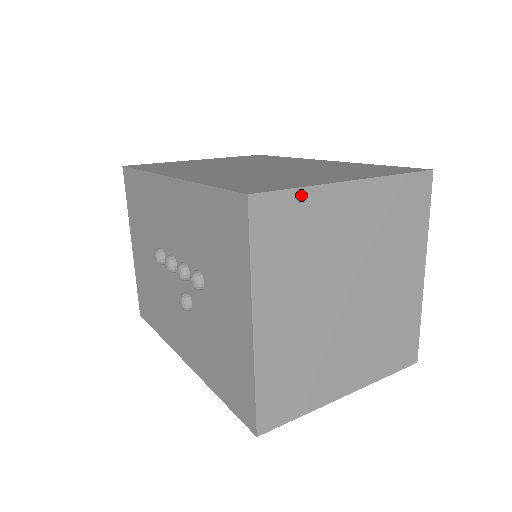
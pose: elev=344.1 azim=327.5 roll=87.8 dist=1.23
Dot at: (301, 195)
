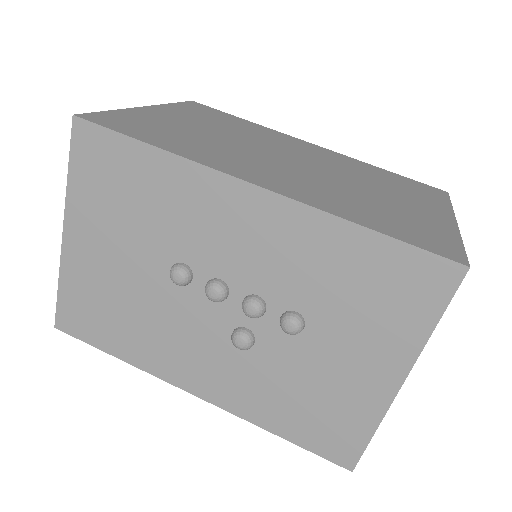
Dot at: occluded
